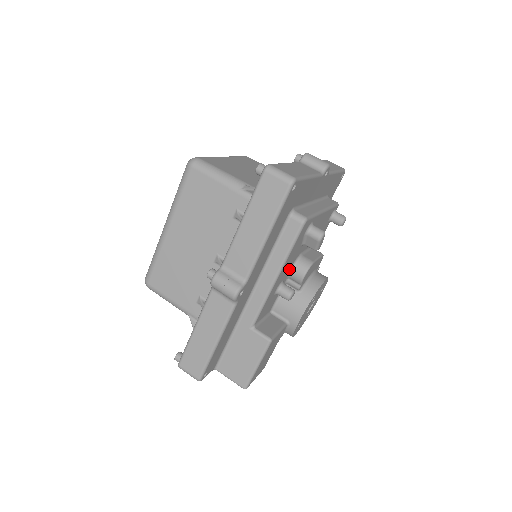
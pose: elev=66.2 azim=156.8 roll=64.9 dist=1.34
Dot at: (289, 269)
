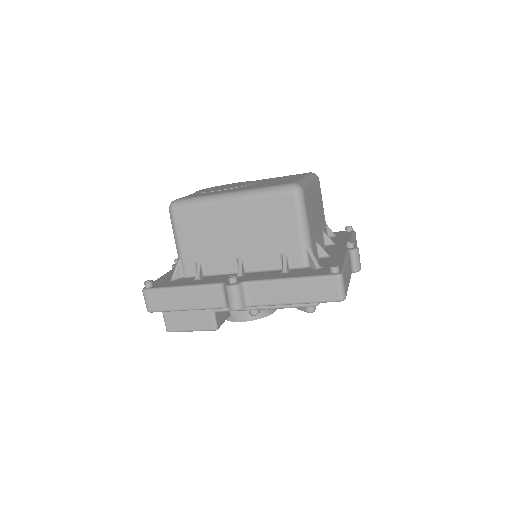
Dot at: occluded
